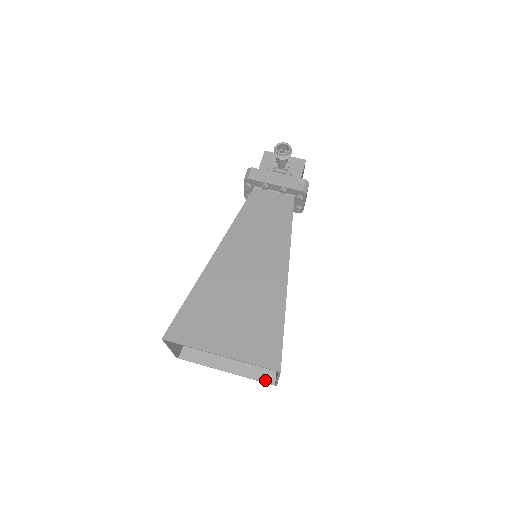
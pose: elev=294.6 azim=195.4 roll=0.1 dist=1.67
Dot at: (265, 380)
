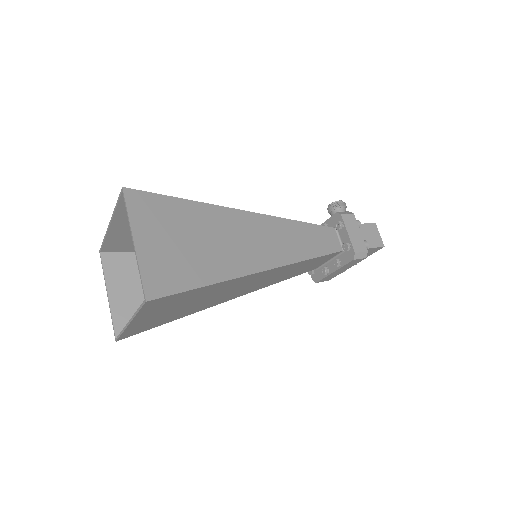
Dot at: occluded
